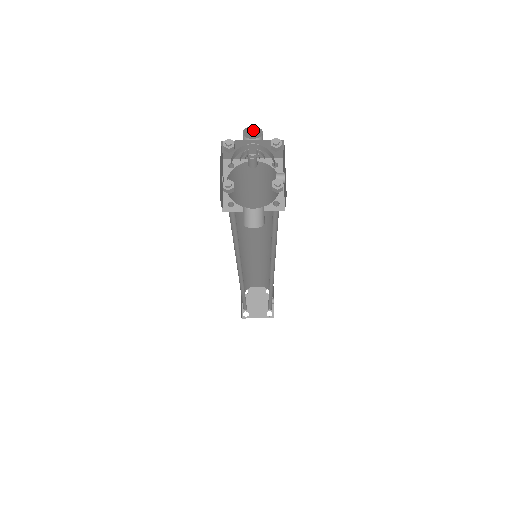
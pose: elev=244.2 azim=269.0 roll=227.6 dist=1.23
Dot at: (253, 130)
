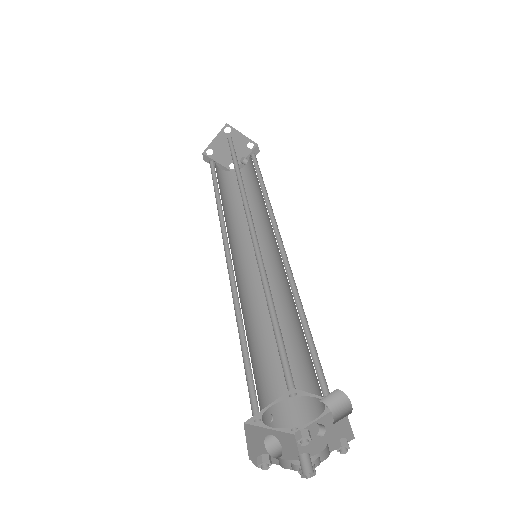
Dot at: occluded
